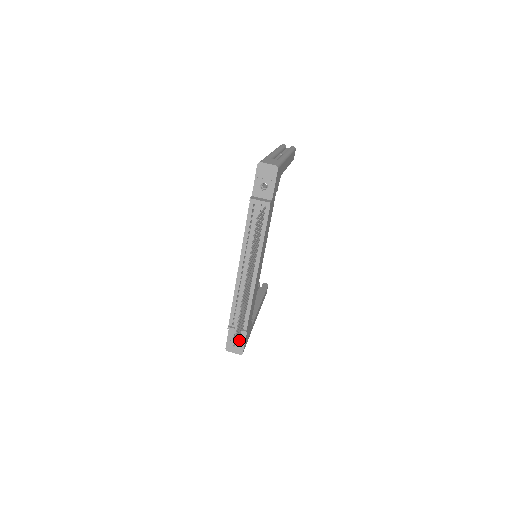
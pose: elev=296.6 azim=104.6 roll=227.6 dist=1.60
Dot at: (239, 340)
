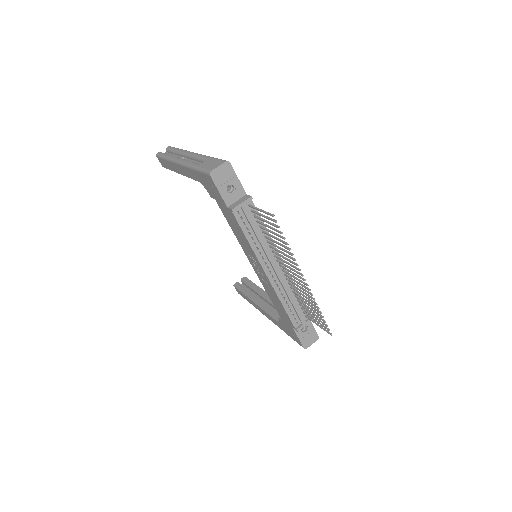
Dot at: (308, 330)
